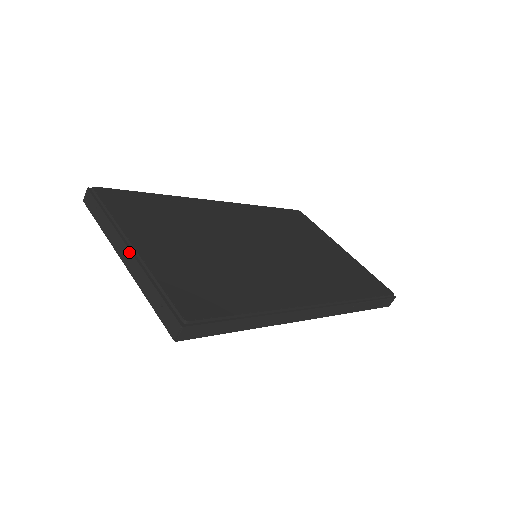
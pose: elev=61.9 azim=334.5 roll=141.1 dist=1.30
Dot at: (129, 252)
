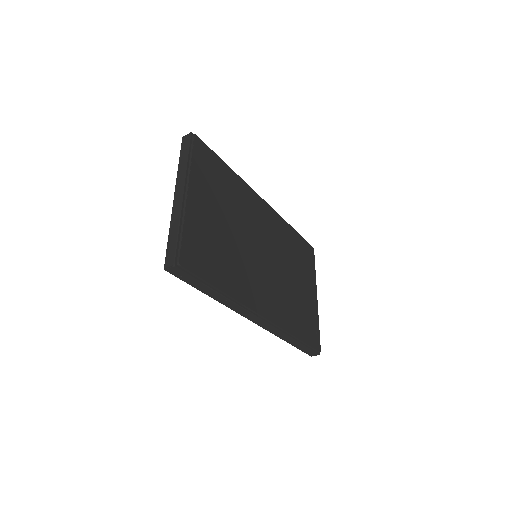
Dot at: (182, 196)
